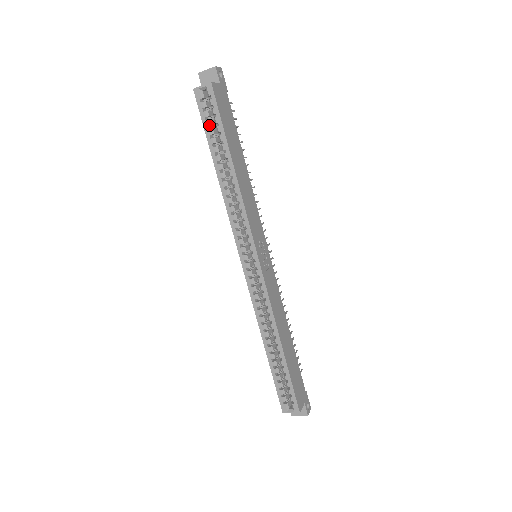
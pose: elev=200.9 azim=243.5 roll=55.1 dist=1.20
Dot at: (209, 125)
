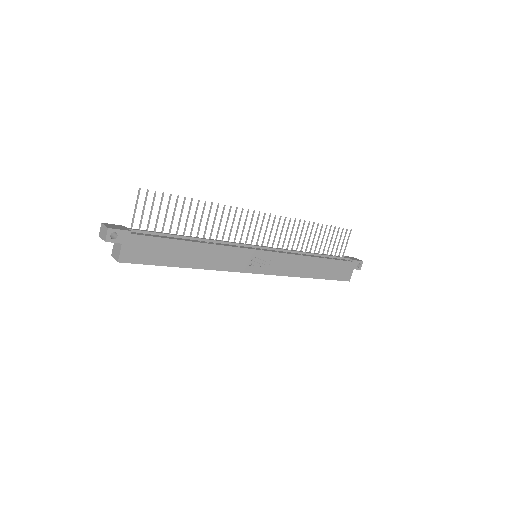
Dot at: occluded
